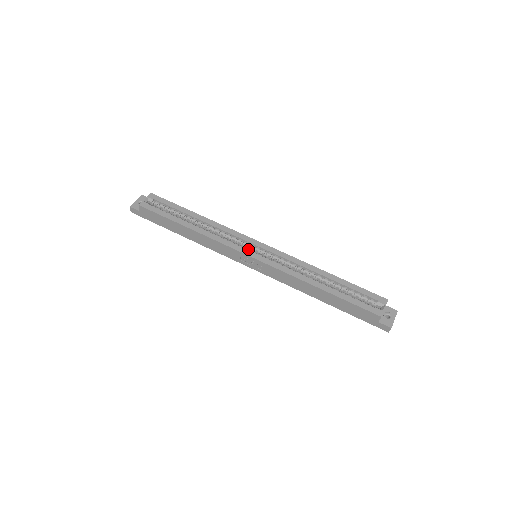
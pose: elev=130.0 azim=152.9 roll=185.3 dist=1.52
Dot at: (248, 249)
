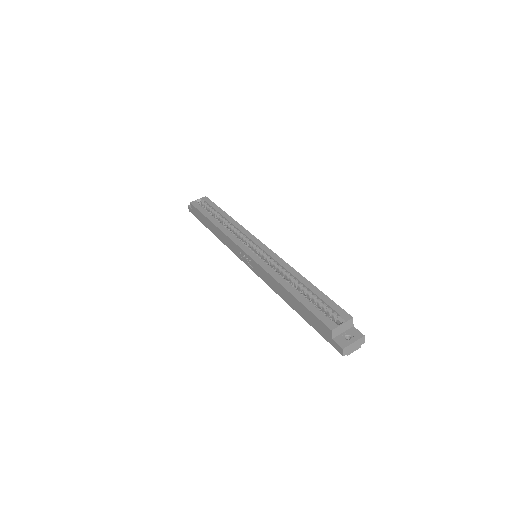
Dot at: (248, 246)
